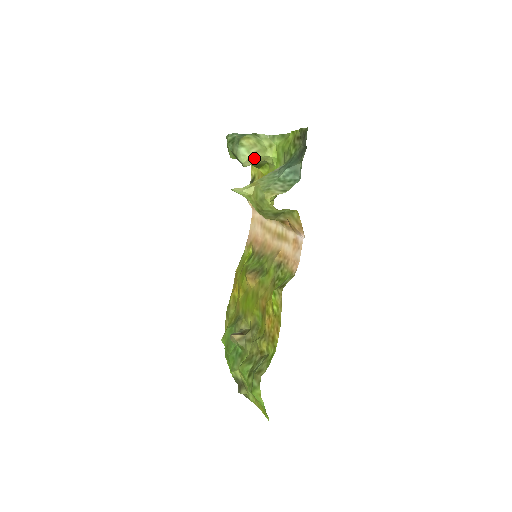
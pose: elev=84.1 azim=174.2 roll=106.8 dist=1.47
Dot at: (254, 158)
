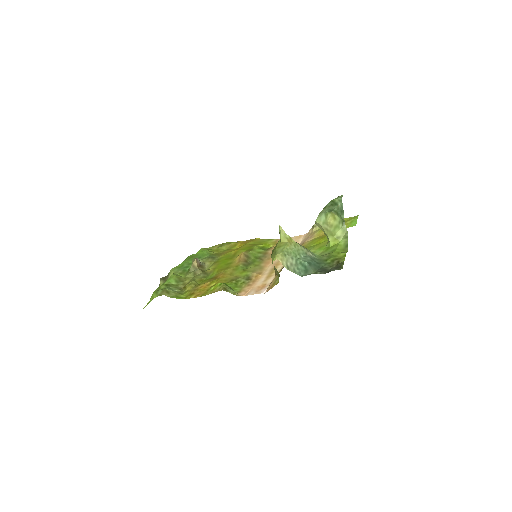
Dot at: (322, 228)
